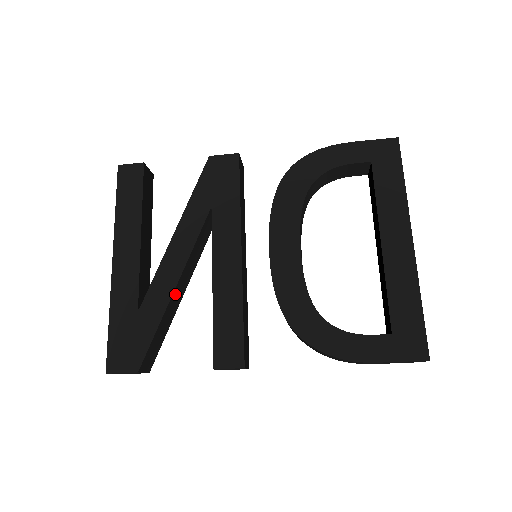
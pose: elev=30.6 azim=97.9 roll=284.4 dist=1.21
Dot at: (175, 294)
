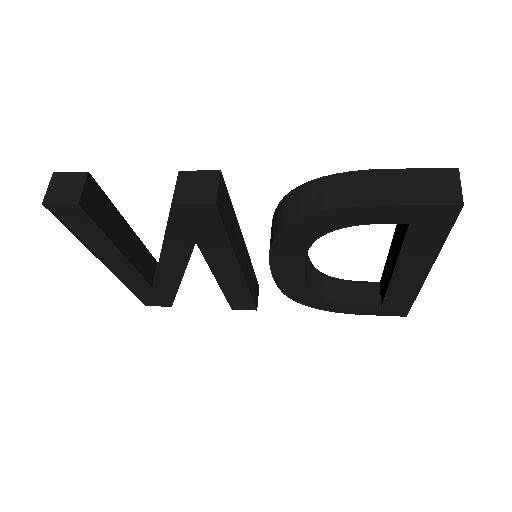
Dot at: occluded
